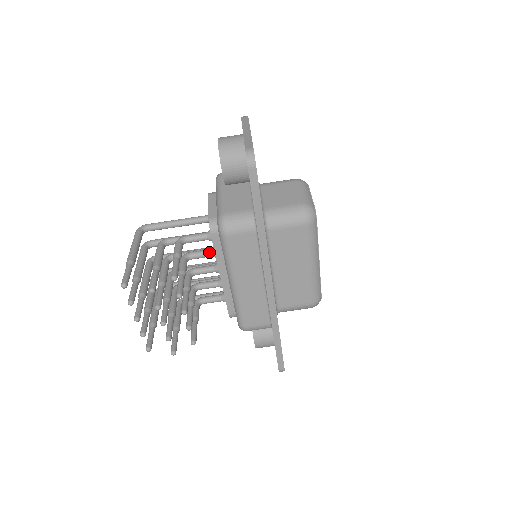
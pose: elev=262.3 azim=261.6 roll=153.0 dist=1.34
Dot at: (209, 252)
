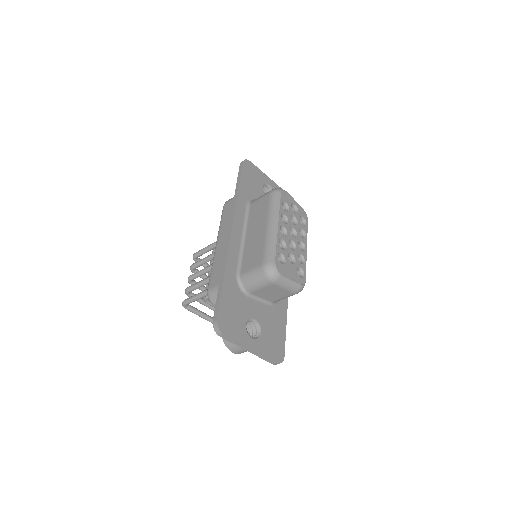
Dot at: occluded
